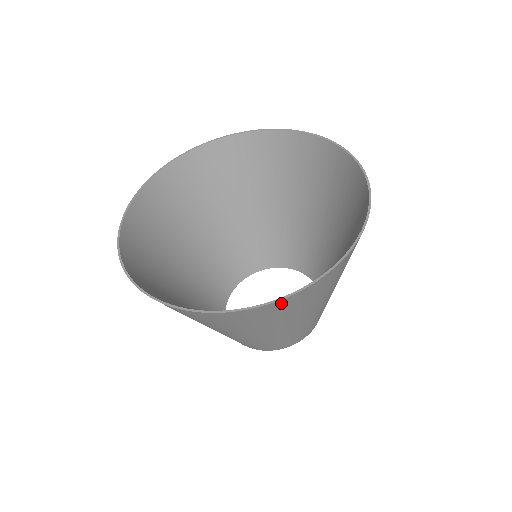
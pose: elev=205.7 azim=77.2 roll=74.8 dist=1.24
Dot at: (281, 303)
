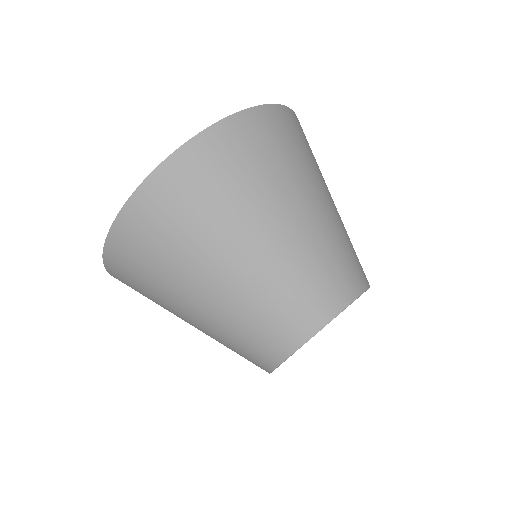
Dot at: (183, 161)
